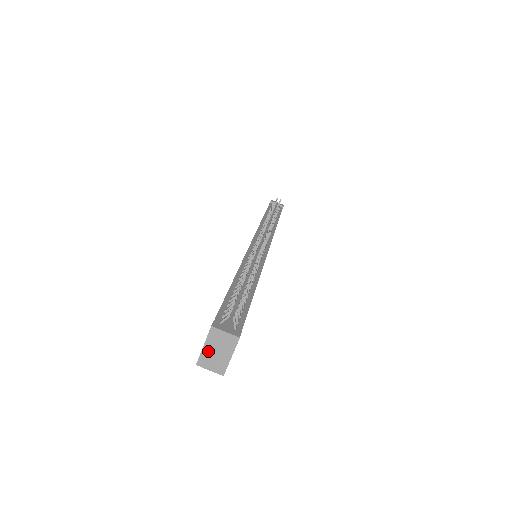
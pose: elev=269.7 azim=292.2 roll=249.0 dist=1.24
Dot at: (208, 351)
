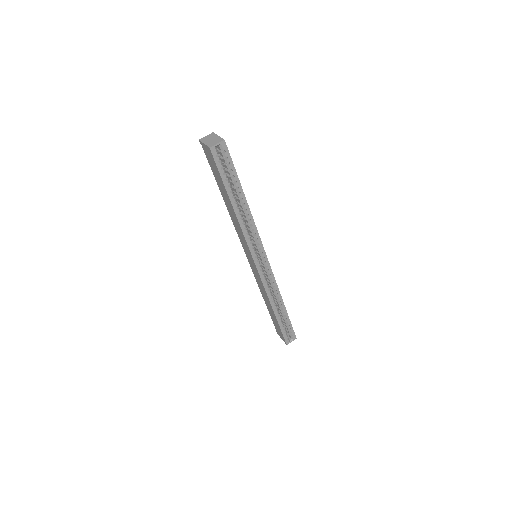
Dot at: (208, 143)
